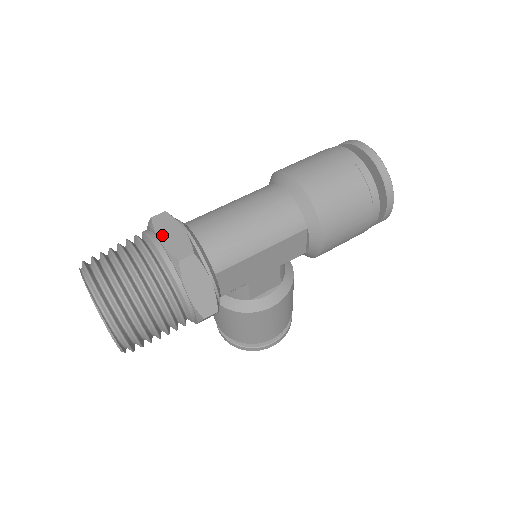
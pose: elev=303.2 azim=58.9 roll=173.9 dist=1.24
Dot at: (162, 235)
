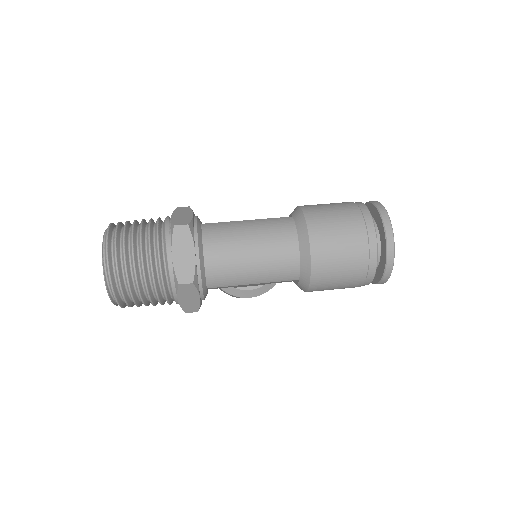
Dot at: (176, 251)
